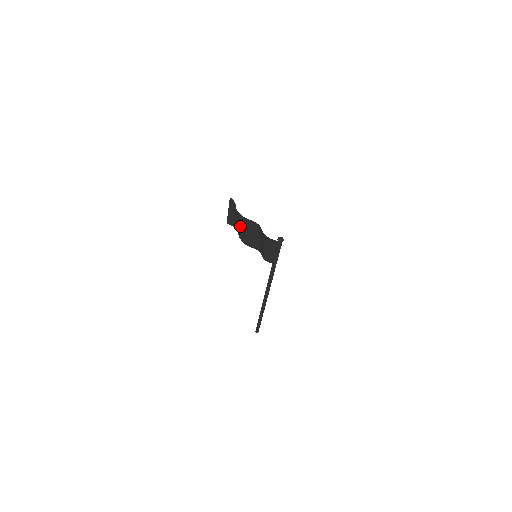
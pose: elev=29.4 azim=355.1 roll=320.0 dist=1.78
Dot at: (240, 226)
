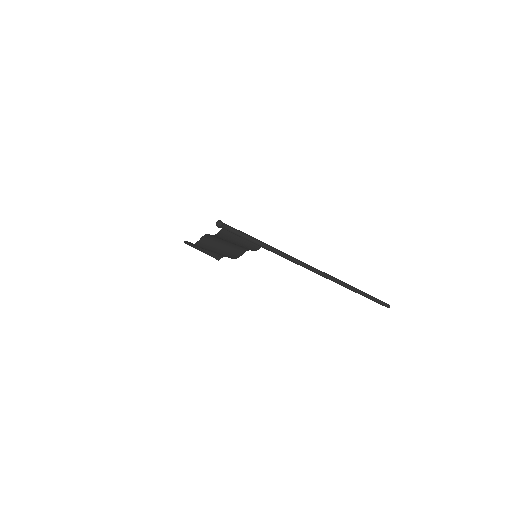
Dot at: (211, 251)
